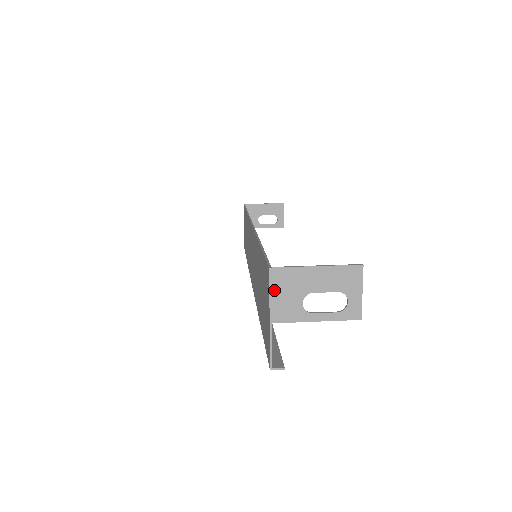
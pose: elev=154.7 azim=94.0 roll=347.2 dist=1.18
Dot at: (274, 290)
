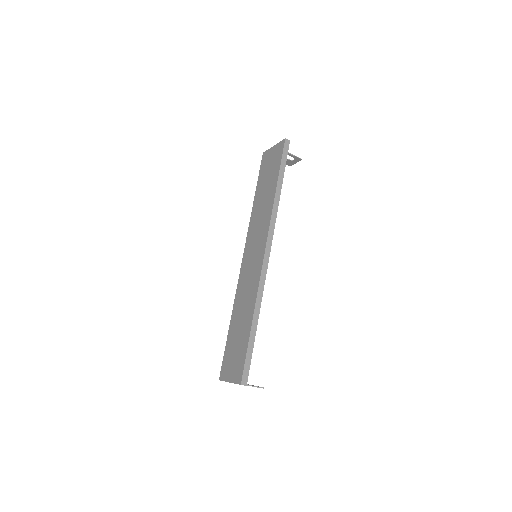
Dot at: occluded
